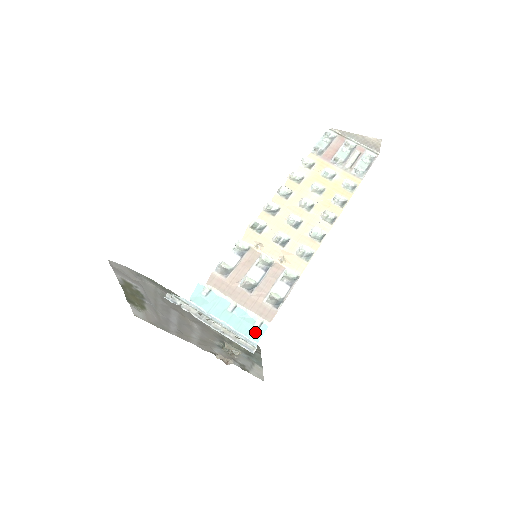
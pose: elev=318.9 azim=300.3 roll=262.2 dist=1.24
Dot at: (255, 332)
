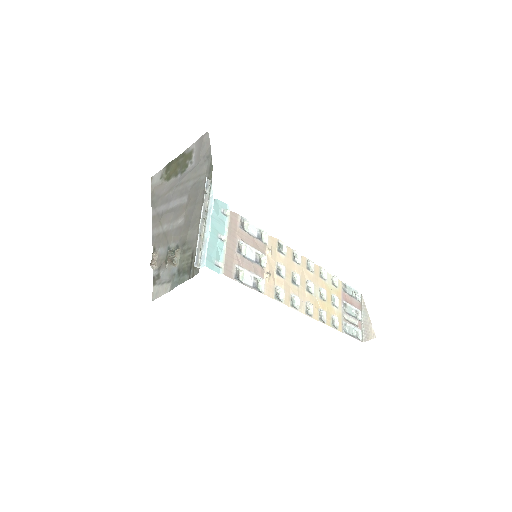
Dot at: (212, 262)
